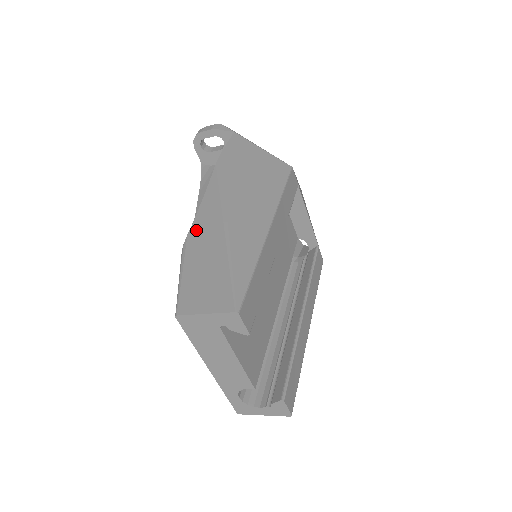
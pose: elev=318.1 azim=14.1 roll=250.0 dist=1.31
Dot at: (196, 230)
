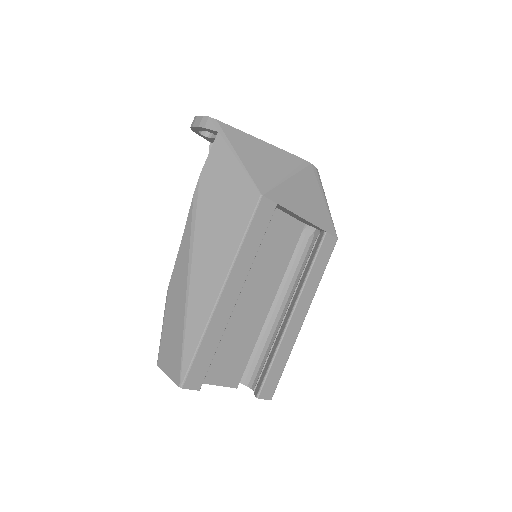
Dot at: (173, 281)
